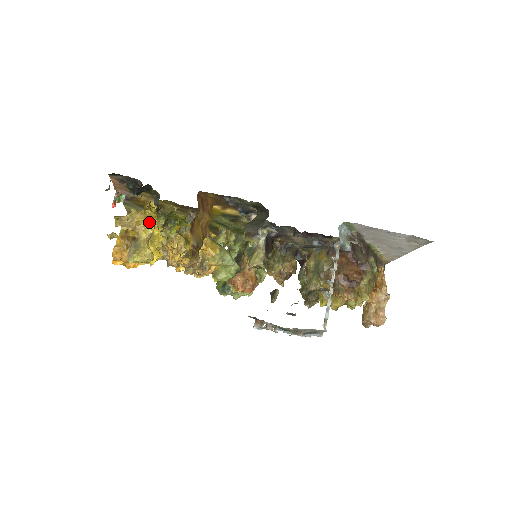
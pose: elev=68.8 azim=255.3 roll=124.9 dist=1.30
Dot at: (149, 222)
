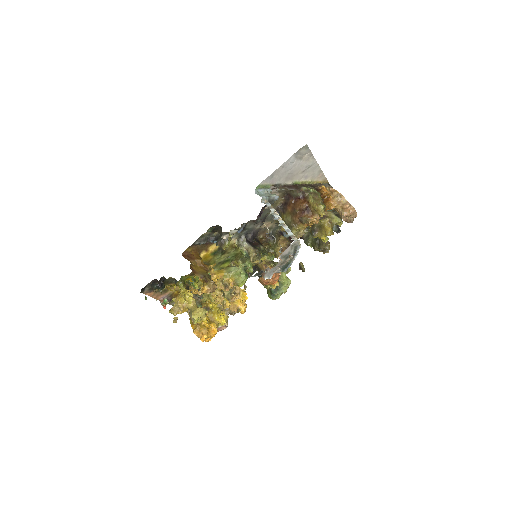
Dot at: occluded
